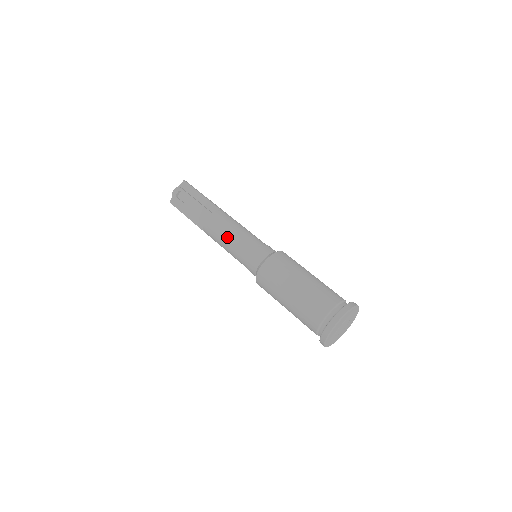
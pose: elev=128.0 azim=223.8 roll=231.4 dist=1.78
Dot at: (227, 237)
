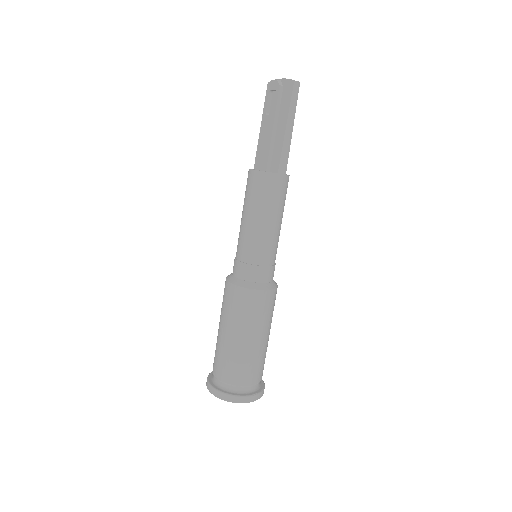
Dot at: (245, 214)
